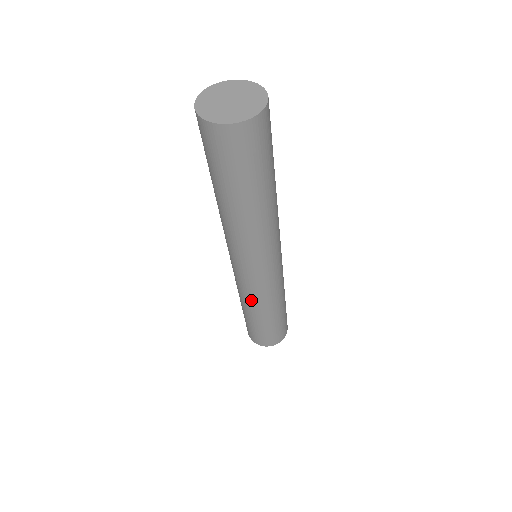
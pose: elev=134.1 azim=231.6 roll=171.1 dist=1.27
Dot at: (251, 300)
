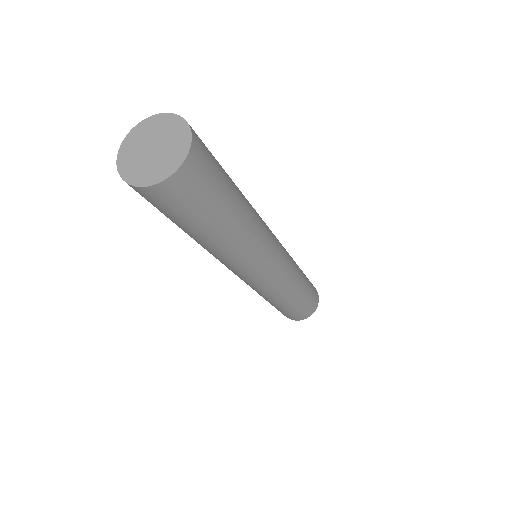
Dot at: (263, 295)
